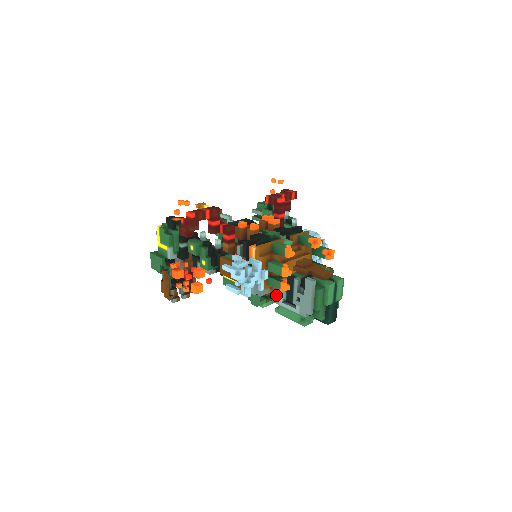
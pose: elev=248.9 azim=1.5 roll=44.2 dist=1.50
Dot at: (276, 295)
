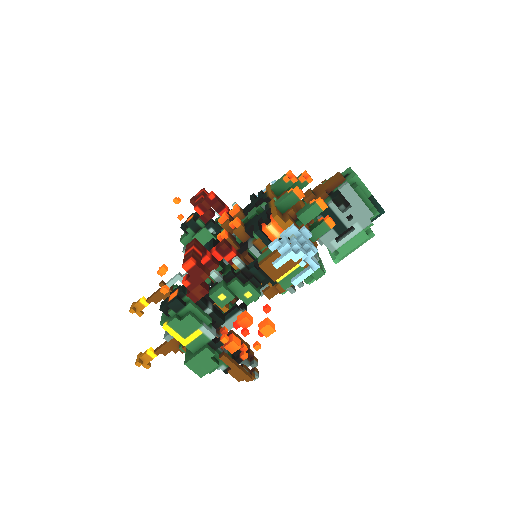
Dot at: (325, 245)
